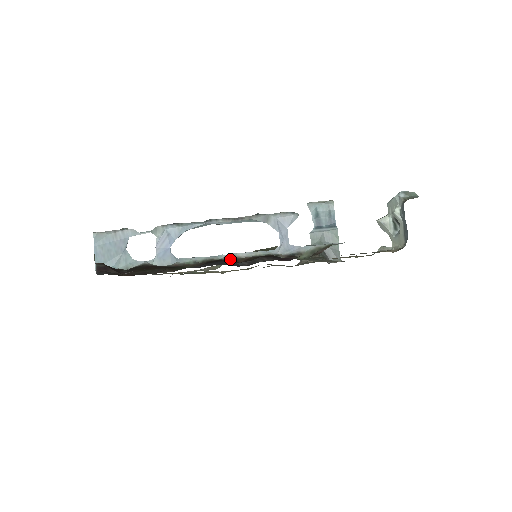
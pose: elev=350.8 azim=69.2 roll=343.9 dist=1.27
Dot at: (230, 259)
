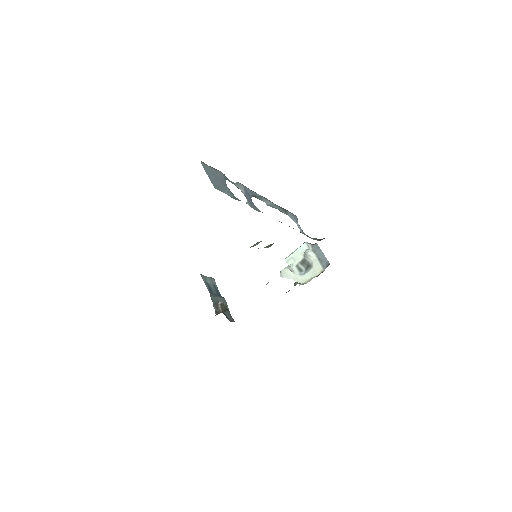
Dot at: occluded
